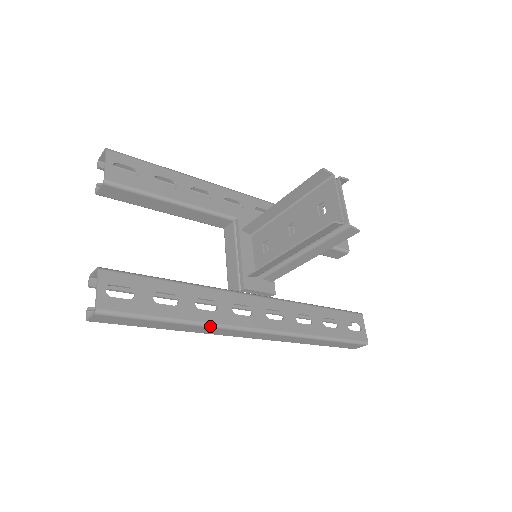
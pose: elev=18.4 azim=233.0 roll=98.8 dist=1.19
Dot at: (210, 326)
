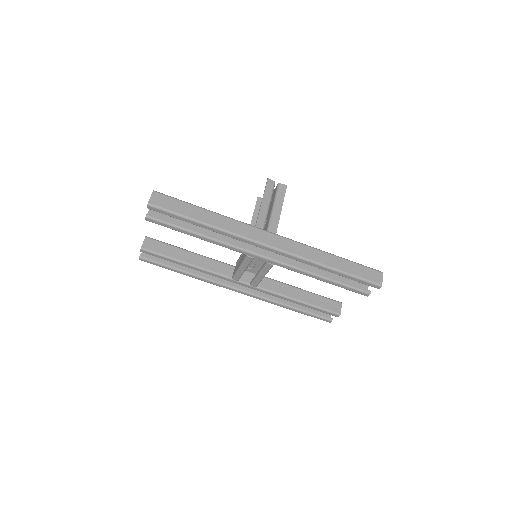
Dot at: (232, 219)
